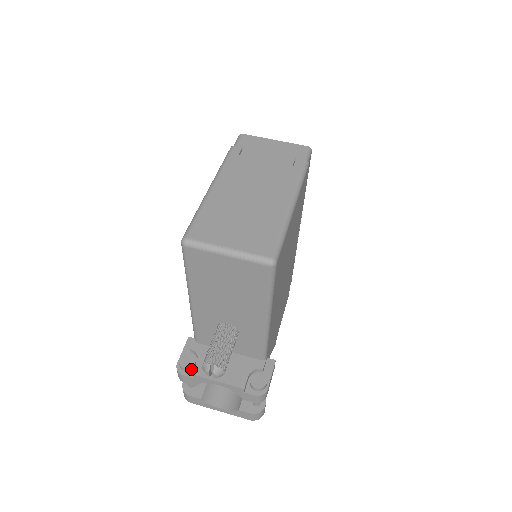
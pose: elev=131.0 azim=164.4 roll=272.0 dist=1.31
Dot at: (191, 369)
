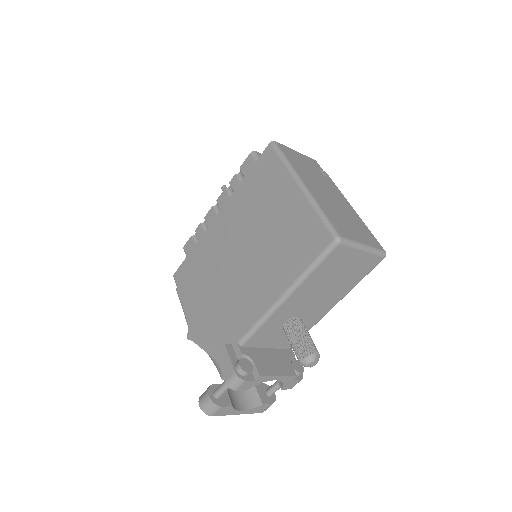
Dot at: (250, 373)
